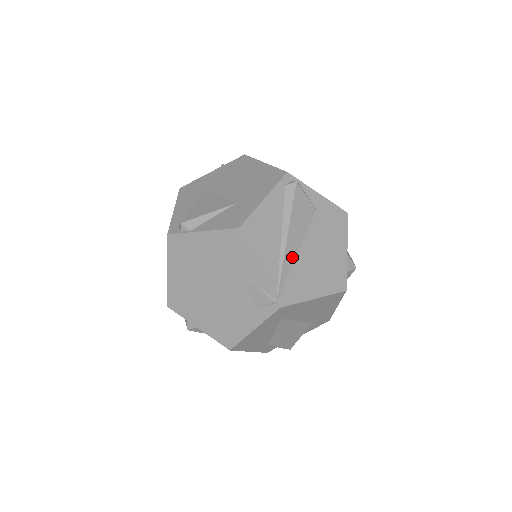
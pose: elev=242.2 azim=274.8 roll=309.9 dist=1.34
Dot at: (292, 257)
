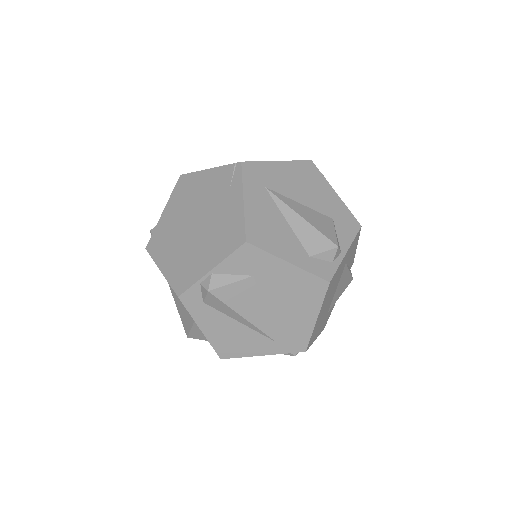
Dot at: occluded
